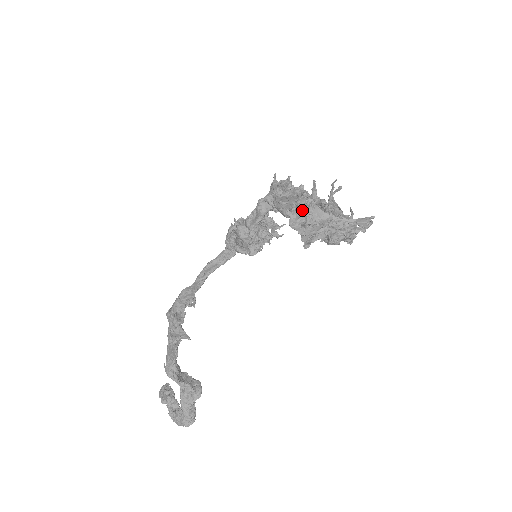
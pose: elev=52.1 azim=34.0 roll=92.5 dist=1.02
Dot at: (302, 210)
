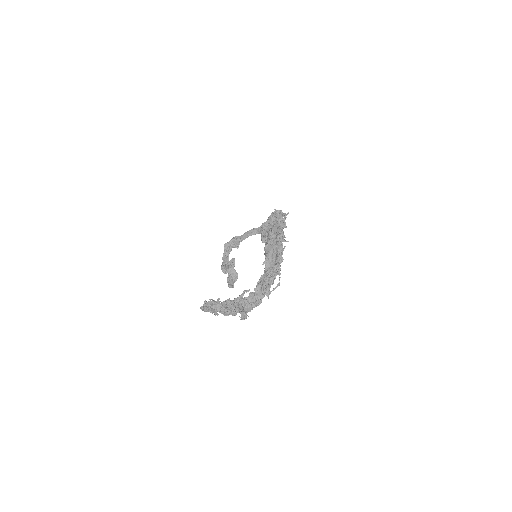
Dot at: (206, 308)
